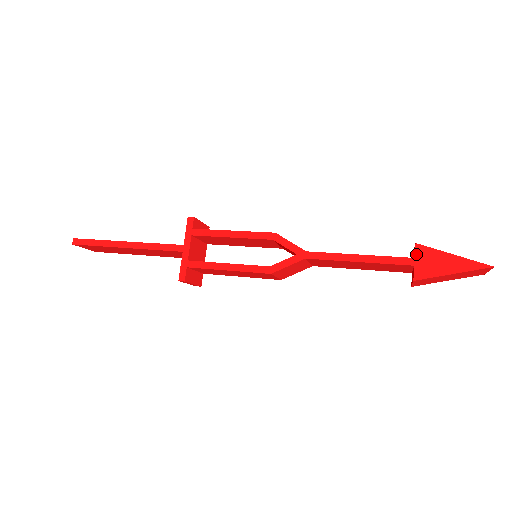
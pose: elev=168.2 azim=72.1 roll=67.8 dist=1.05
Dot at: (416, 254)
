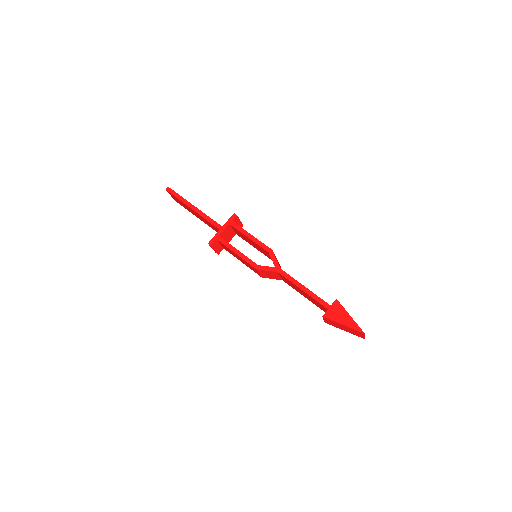
Dot at: (333, 304)
